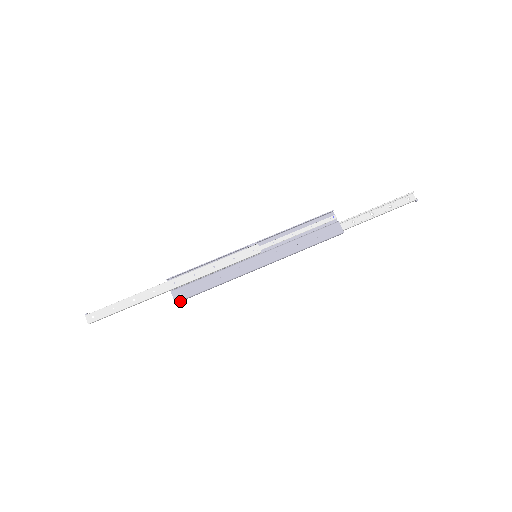
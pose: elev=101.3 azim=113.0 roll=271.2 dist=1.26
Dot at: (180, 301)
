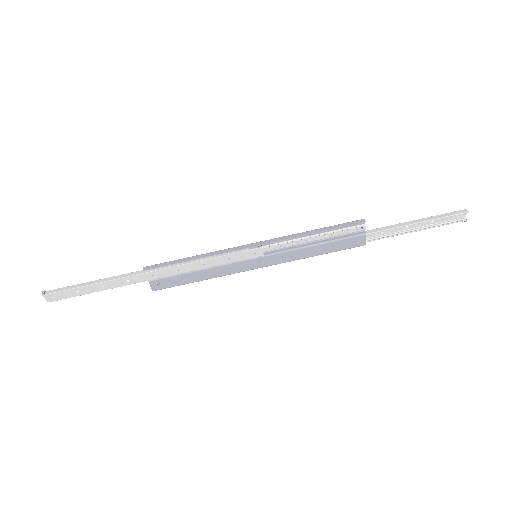
Dot at: (158, 288)
